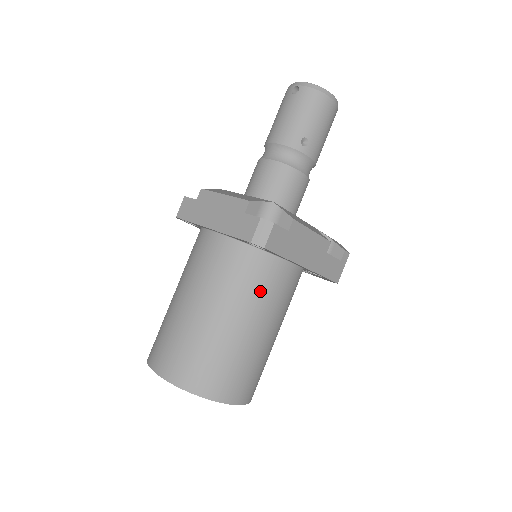
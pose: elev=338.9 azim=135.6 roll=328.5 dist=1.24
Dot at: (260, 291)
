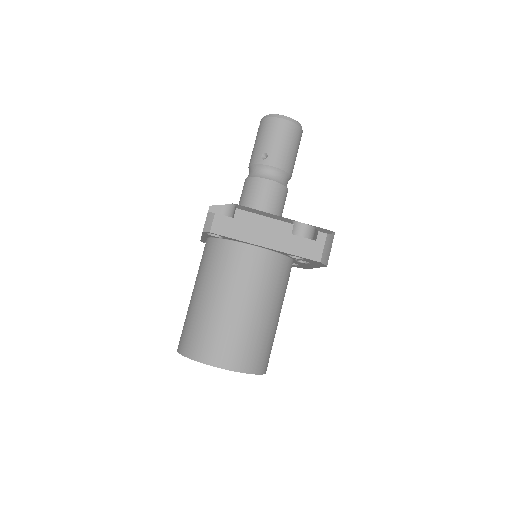
Dot at: (228, 271)
